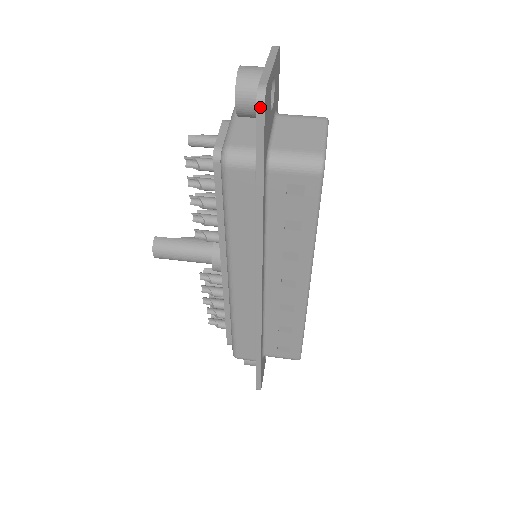
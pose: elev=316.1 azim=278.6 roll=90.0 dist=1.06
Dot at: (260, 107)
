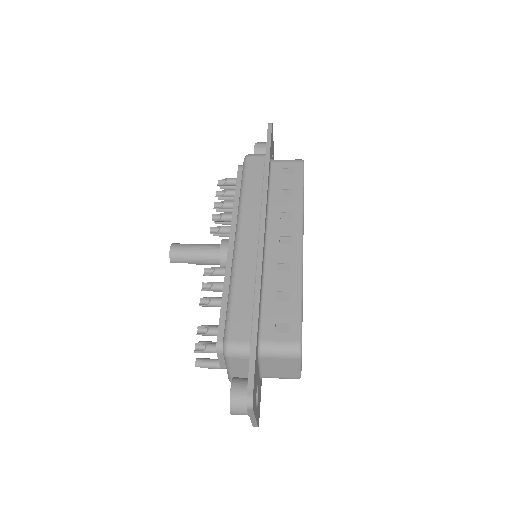
Dot at: (270, 125)
